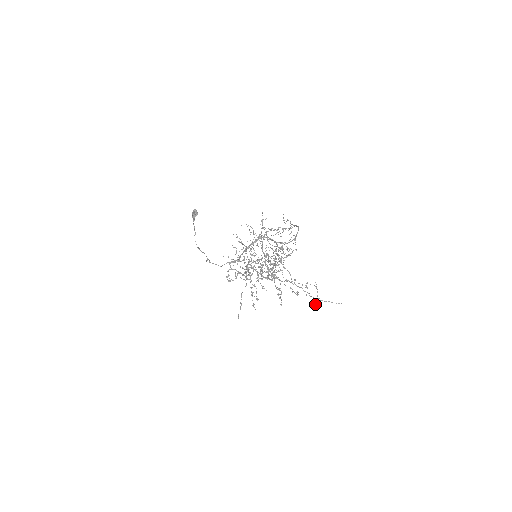
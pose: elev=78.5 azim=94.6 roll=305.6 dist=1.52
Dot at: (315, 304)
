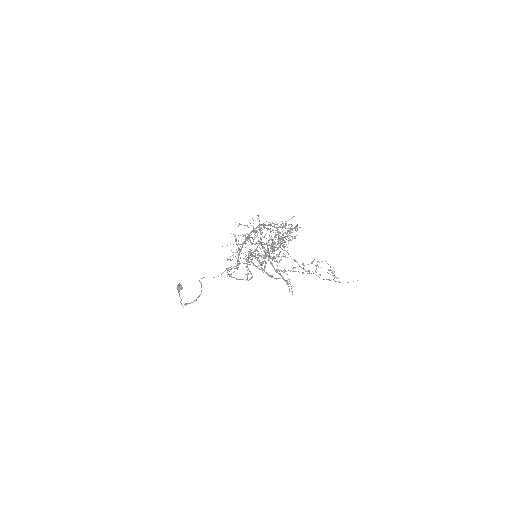
Dot at: occluded
